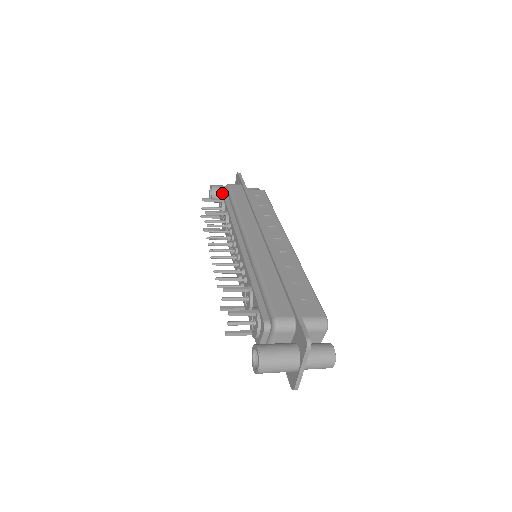
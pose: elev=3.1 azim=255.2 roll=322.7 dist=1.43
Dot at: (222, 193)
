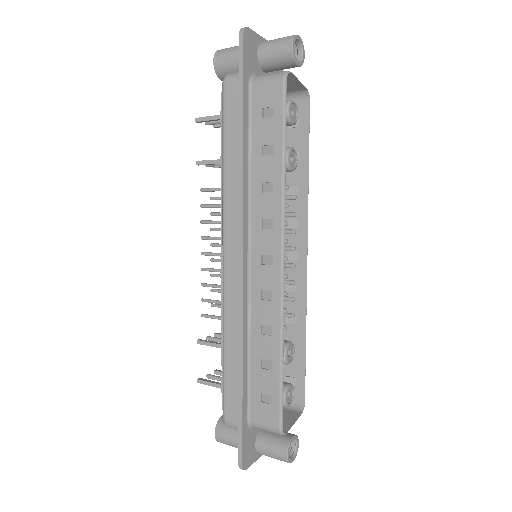
Dot at: (221, 97)
